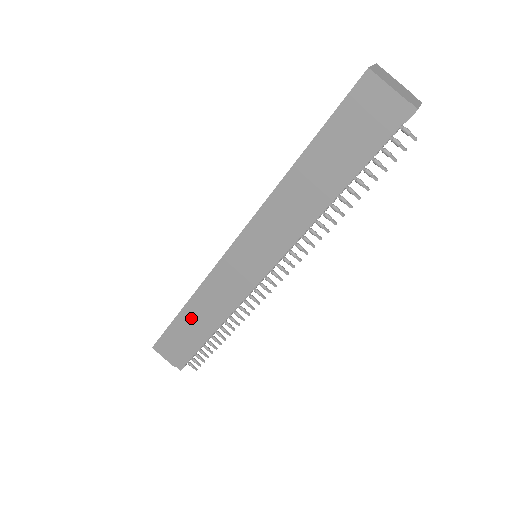
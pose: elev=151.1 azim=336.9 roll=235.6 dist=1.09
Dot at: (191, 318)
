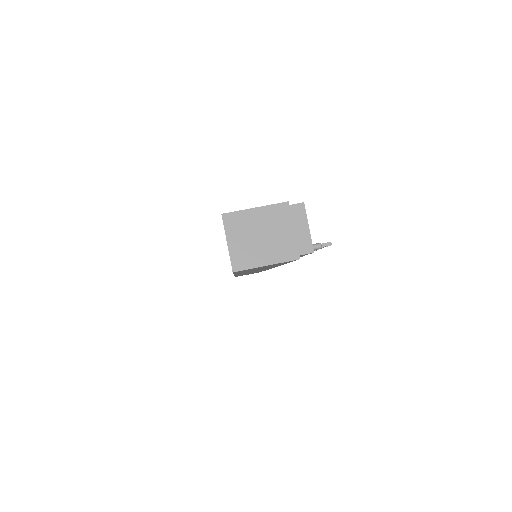
Dot at: occluded
